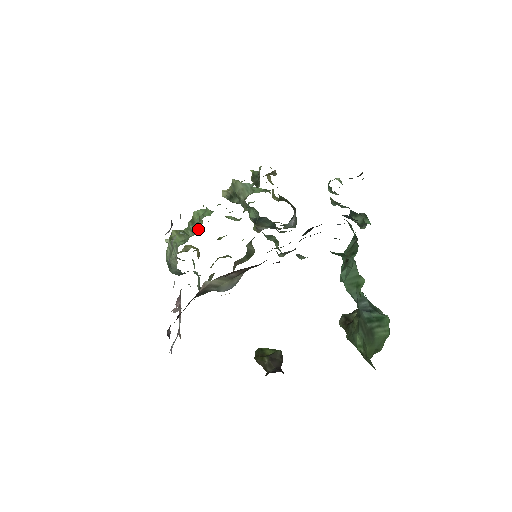
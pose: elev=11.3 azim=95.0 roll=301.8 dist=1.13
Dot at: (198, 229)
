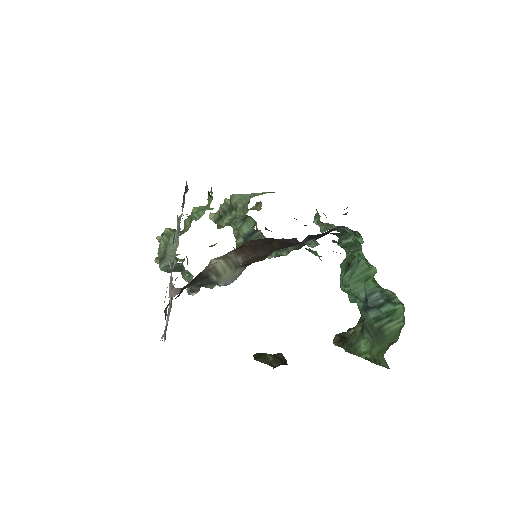
Dot at: (204, 213)
